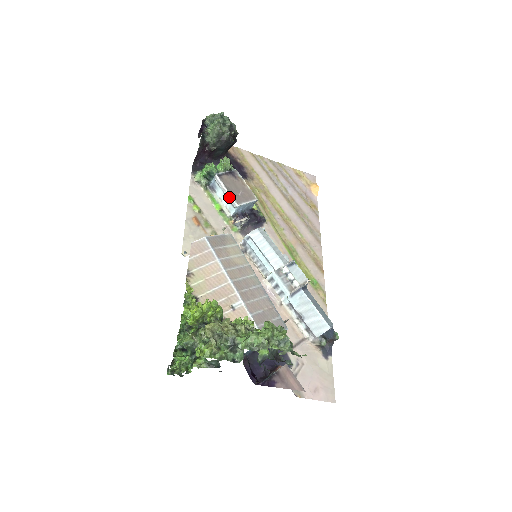
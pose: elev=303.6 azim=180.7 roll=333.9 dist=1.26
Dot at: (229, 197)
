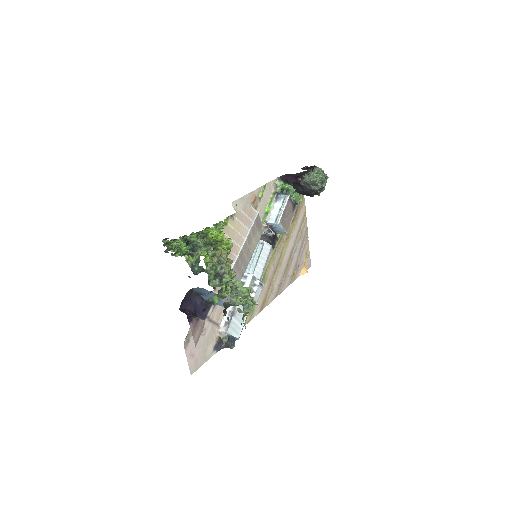
Dot at: (281, 213)
